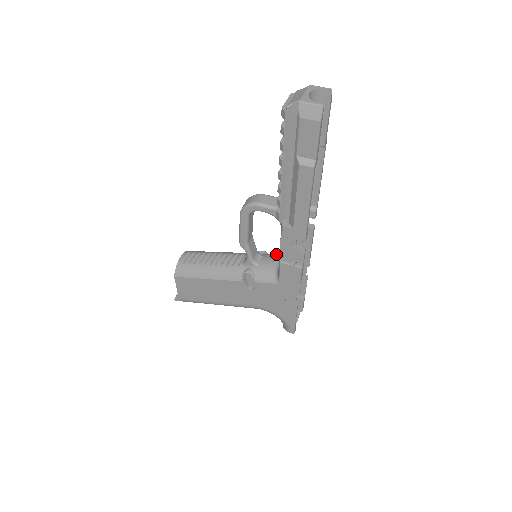
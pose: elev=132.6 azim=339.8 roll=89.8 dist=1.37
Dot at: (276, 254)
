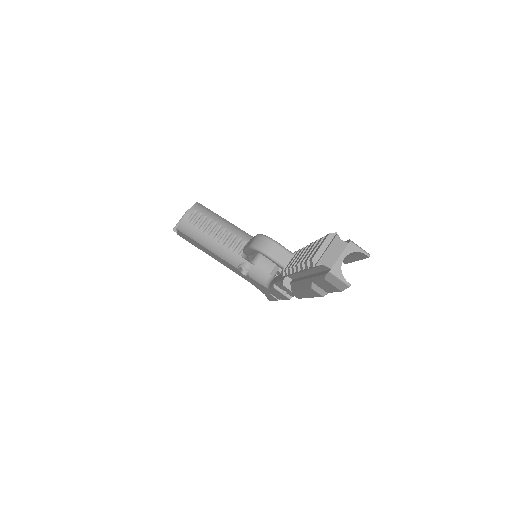
Dot at: occluded
